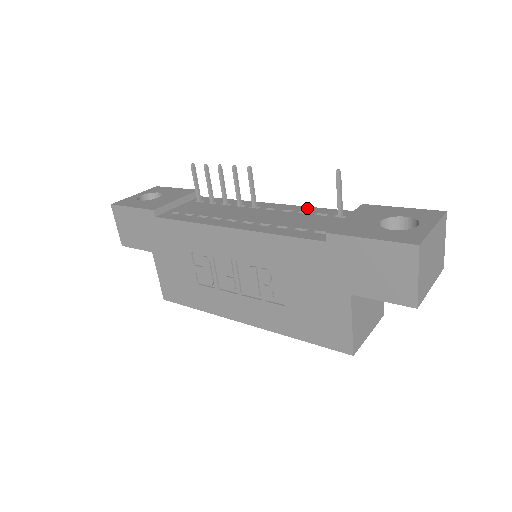
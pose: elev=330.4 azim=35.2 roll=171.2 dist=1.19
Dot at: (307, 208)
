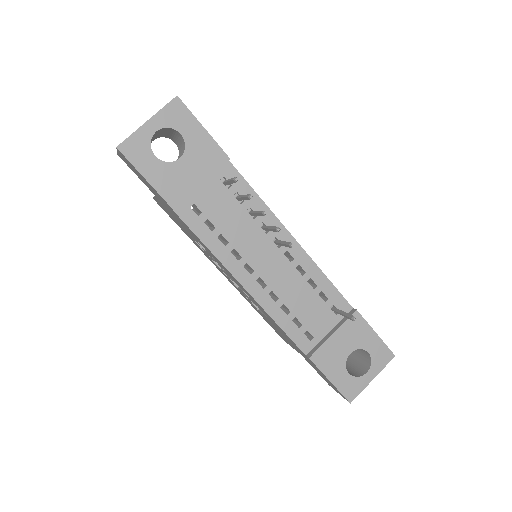
Dot at: (319, 274)
